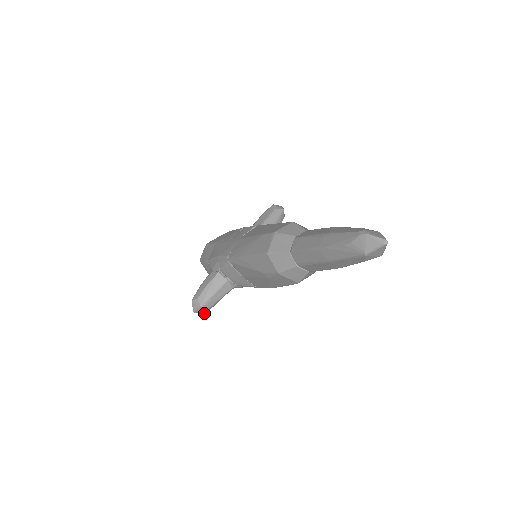
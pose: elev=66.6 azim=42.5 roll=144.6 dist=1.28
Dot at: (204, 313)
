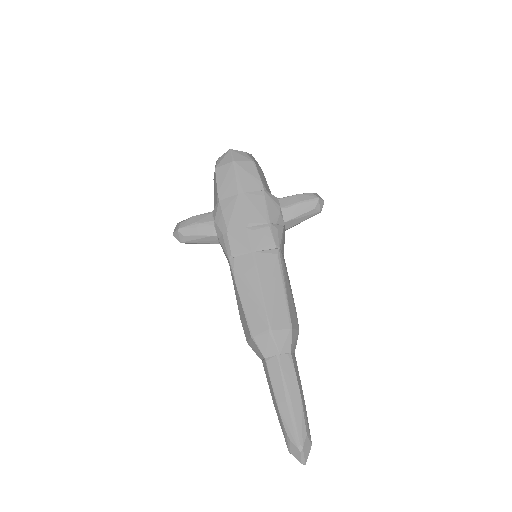
Dot at: occluded
